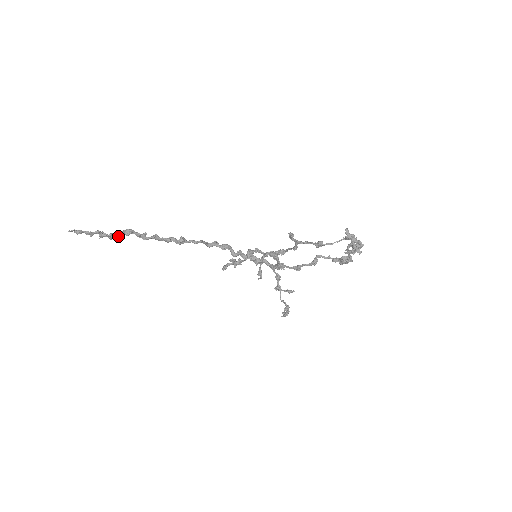
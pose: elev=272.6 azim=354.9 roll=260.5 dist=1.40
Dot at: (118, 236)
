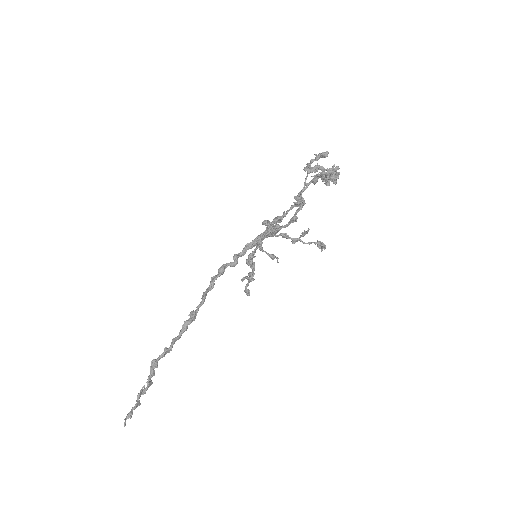
Dot at: occluded
